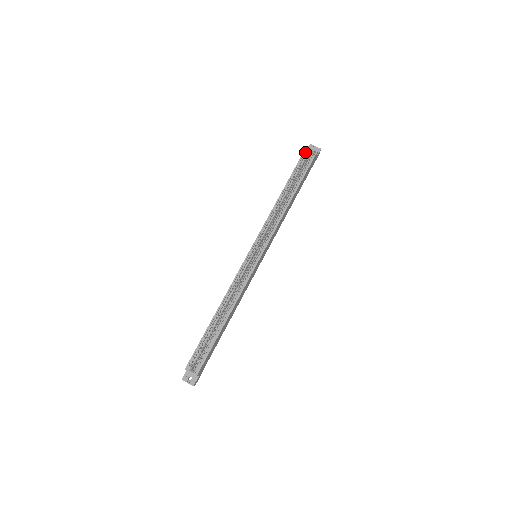
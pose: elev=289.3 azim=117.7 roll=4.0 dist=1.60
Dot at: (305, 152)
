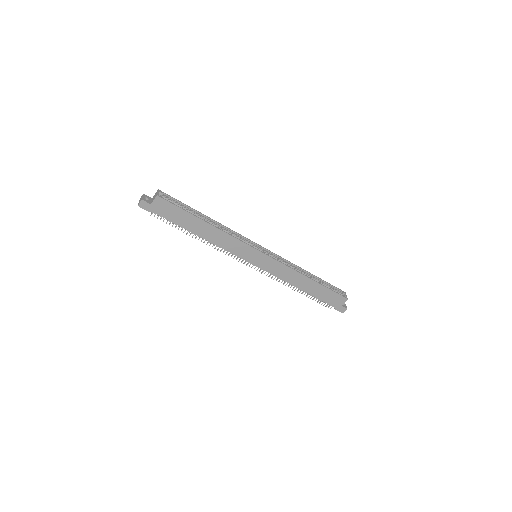
Dot at: (341, 291)
